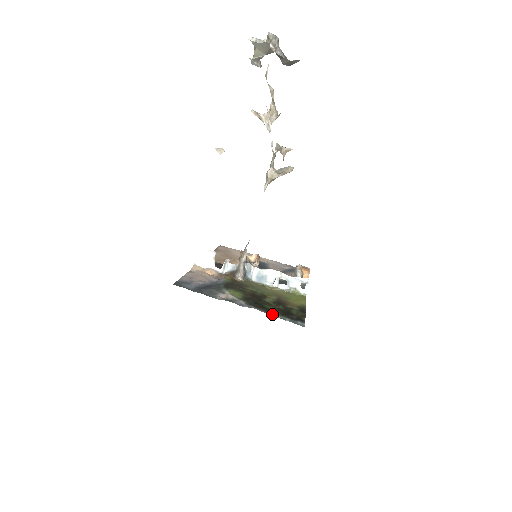
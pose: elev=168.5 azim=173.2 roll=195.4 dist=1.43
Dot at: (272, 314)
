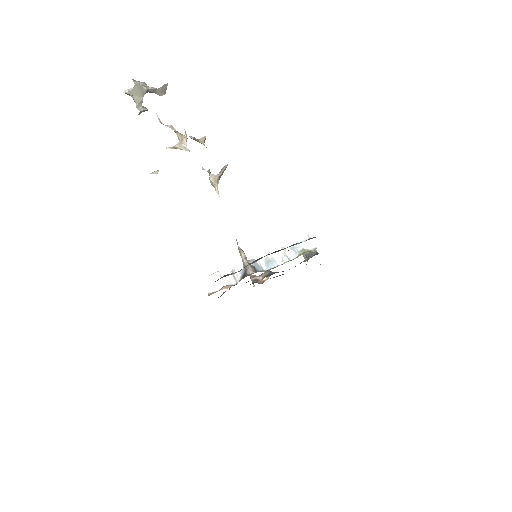
Dot at: (282, 249)
